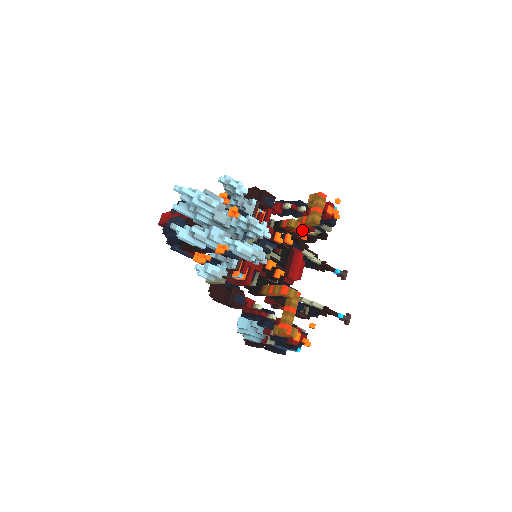
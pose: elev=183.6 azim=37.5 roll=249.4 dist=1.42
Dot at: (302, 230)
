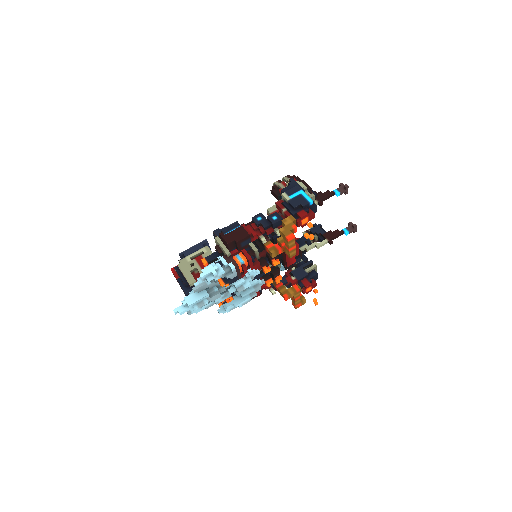
Dot at: occluded
